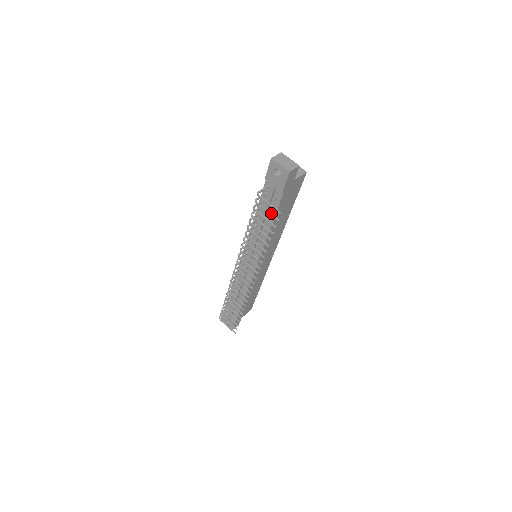
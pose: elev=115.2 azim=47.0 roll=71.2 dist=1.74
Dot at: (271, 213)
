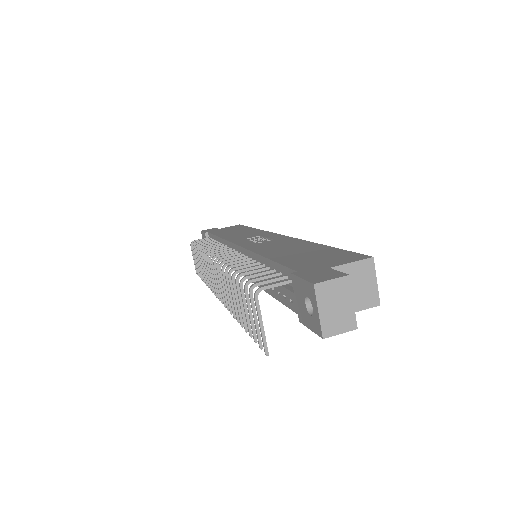
Dot at: (259, 329)
